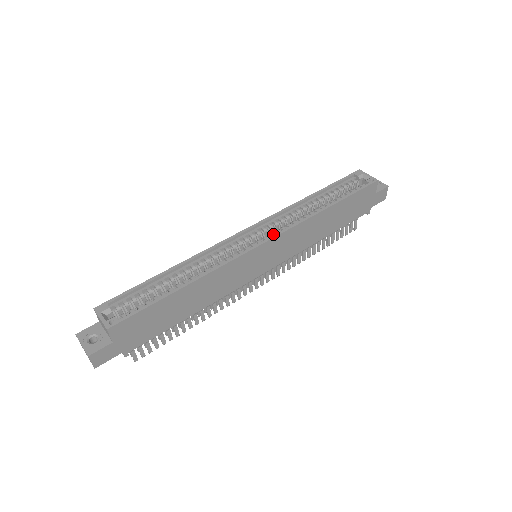
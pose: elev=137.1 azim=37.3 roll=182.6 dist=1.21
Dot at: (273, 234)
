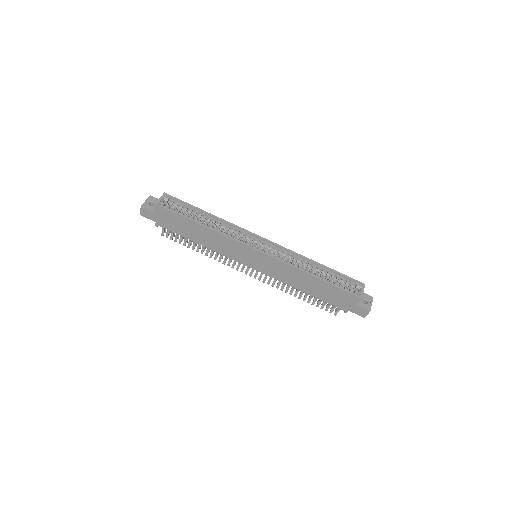
Dot at: (270, 254)
